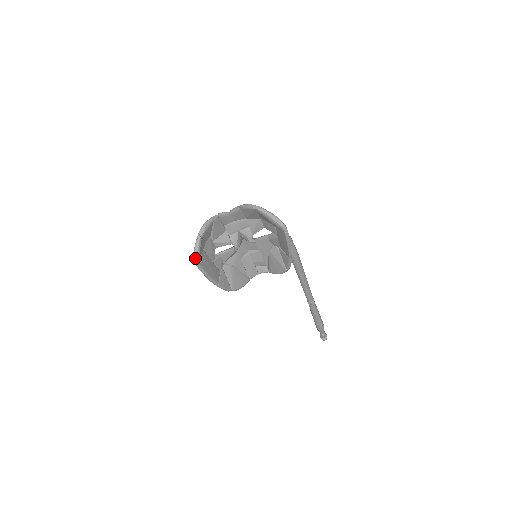
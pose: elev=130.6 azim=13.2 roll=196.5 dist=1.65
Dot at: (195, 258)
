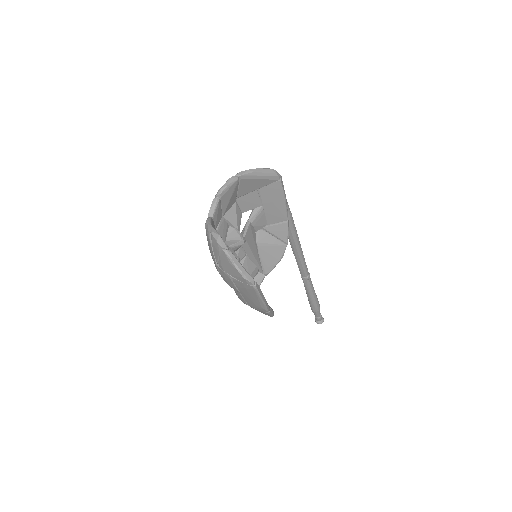
Dot at: (249, 278)
